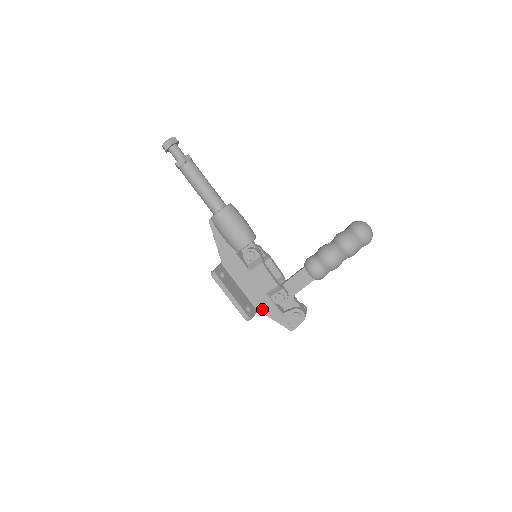
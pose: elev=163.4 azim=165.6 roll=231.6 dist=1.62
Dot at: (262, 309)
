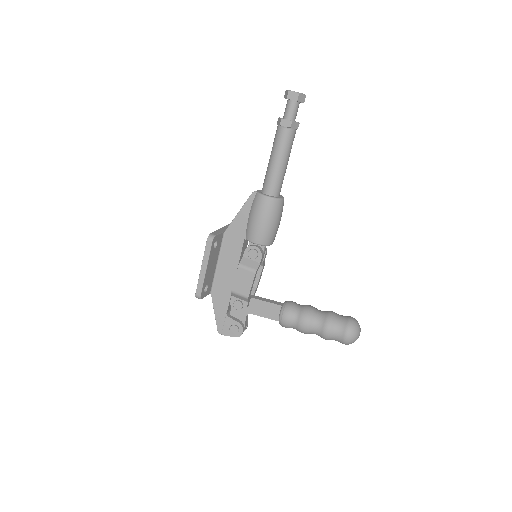
Dot at: (215, 296)
